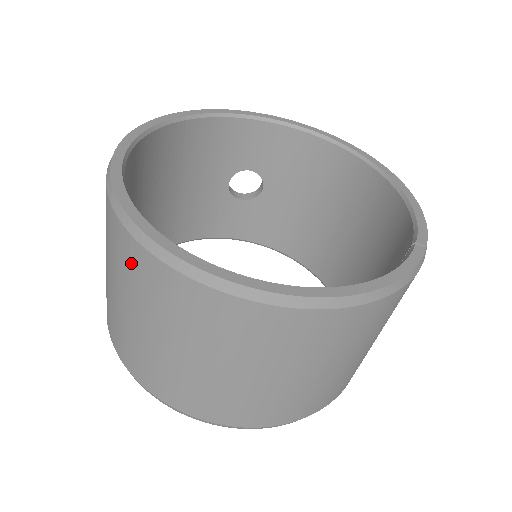
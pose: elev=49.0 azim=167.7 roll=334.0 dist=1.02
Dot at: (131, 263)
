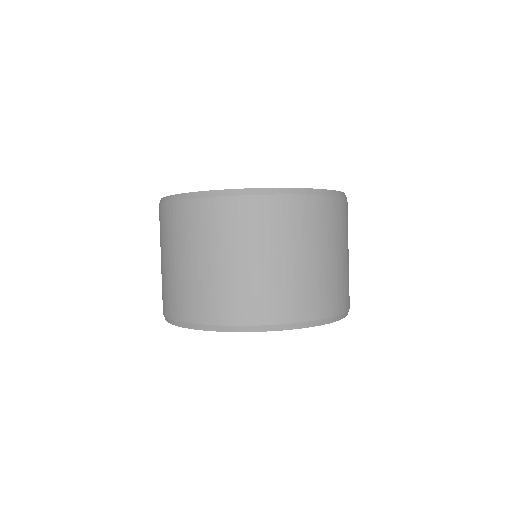
Dot at: (197, 218)
